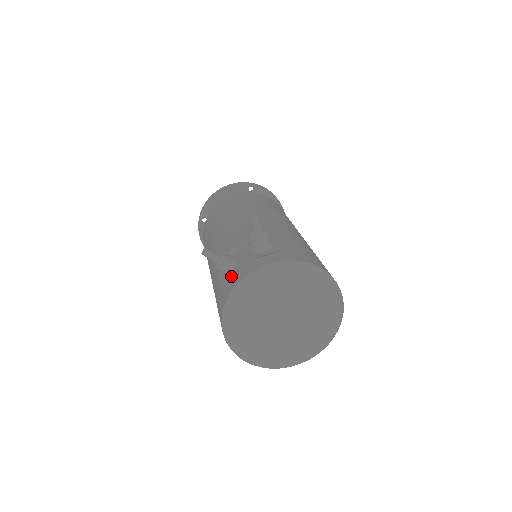
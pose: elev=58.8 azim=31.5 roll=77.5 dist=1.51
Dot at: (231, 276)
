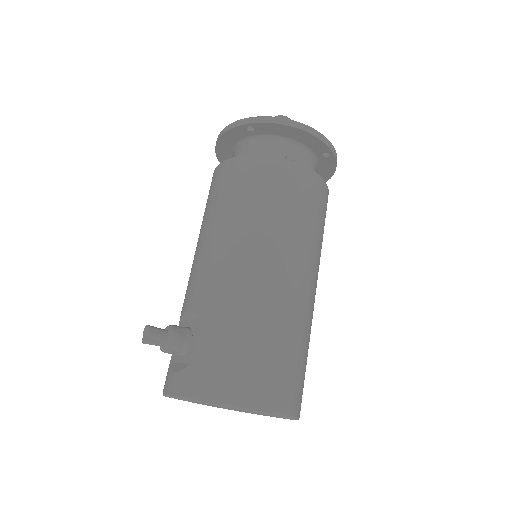
Dot at: occluded
